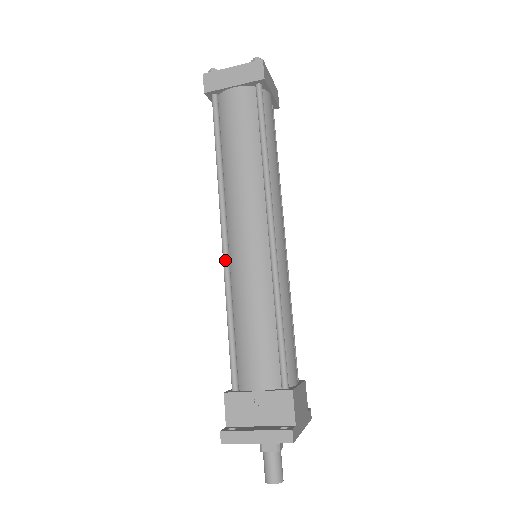
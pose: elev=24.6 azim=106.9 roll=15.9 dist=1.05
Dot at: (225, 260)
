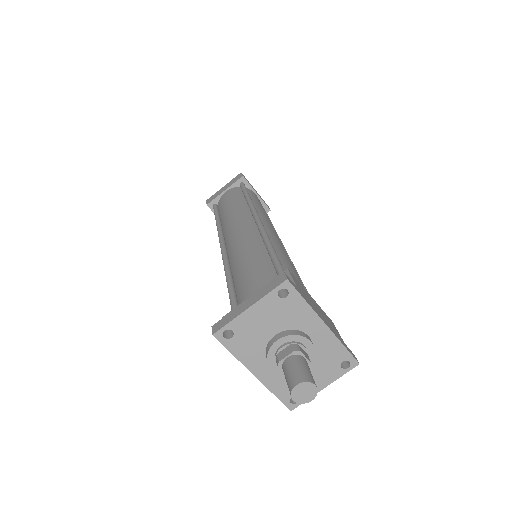
Dot at: (223, 253)
